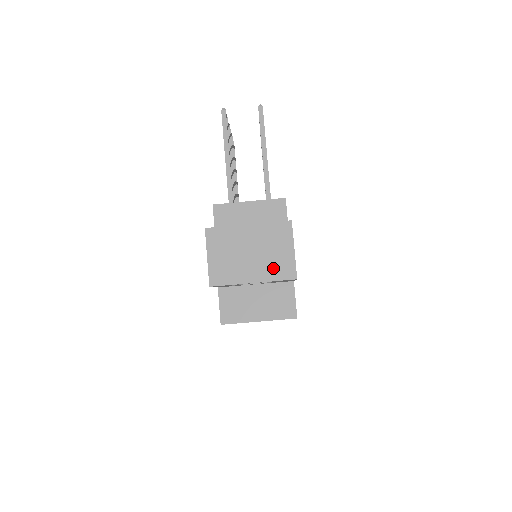
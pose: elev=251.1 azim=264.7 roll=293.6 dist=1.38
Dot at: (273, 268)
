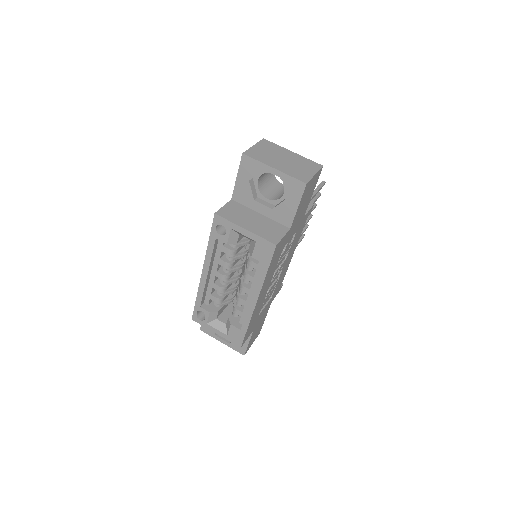
Dot at: (294, 171)
